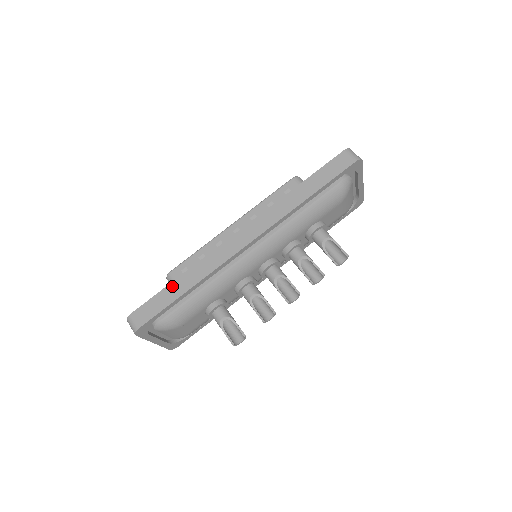
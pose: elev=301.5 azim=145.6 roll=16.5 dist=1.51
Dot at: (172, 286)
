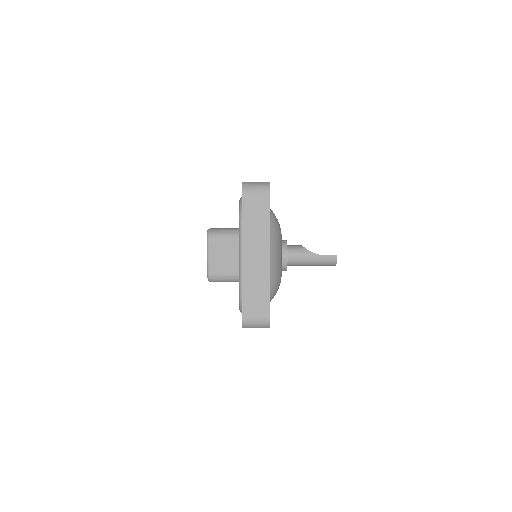
Dot at: occluded
